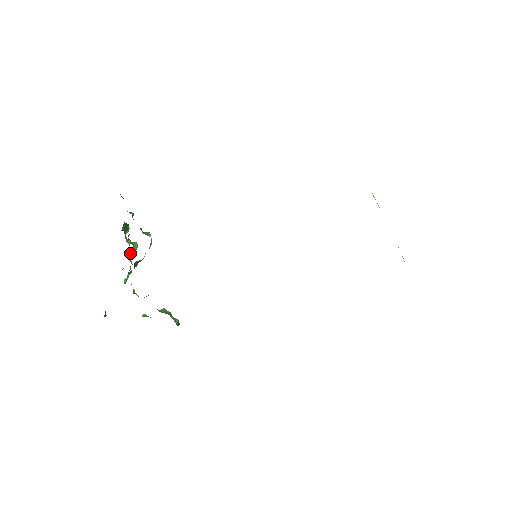
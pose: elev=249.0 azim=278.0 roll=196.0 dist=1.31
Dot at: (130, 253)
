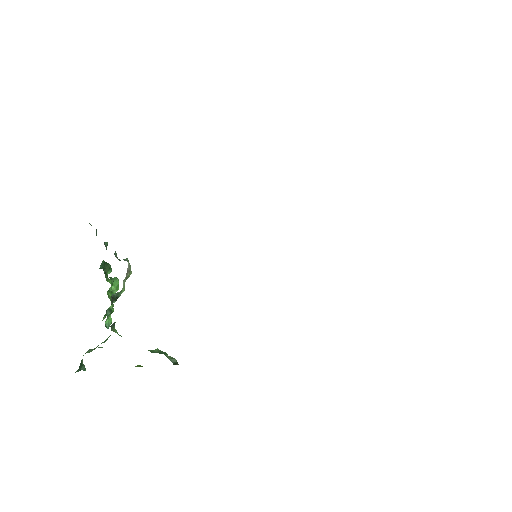
Dot at: (109, 289)
